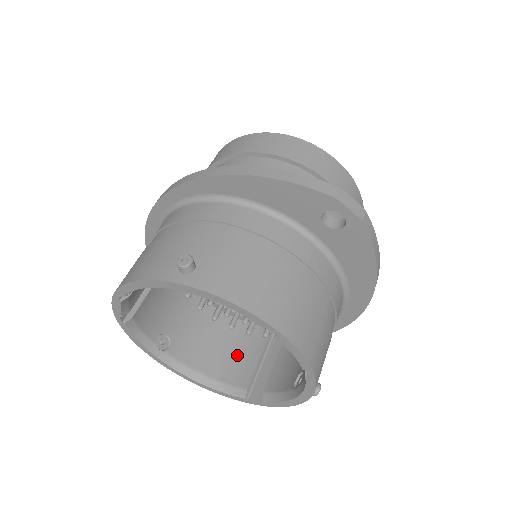
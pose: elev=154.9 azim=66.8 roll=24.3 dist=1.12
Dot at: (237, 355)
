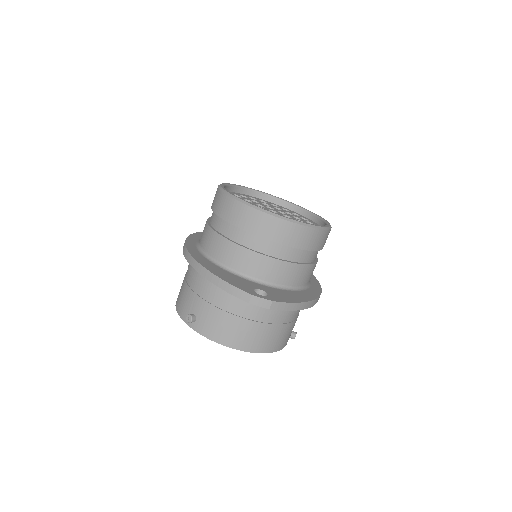
Dot at: occluded
